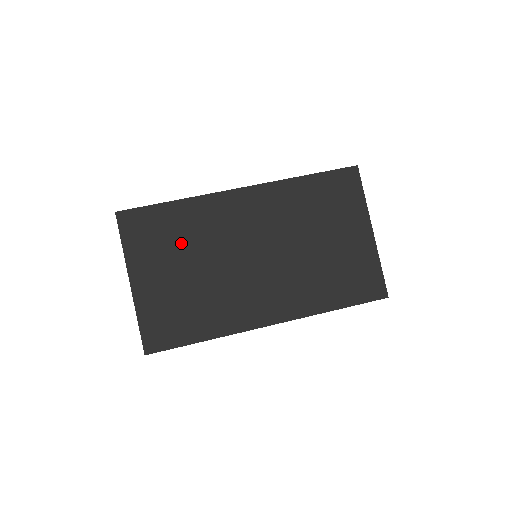
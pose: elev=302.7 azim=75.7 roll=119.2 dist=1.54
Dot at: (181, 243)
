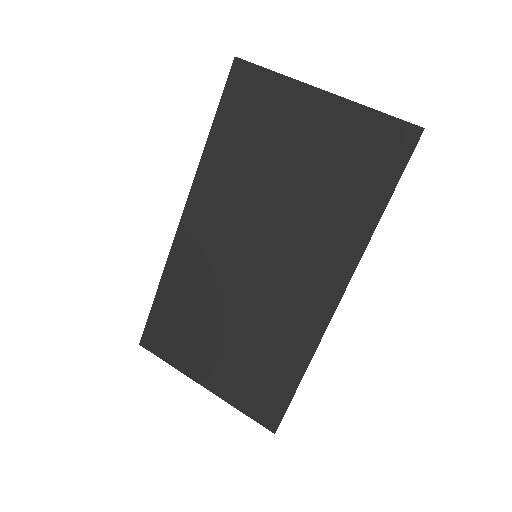
Dot at: (197, 315)
